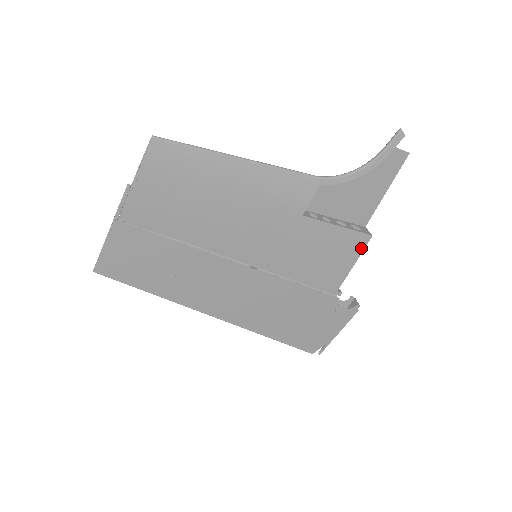
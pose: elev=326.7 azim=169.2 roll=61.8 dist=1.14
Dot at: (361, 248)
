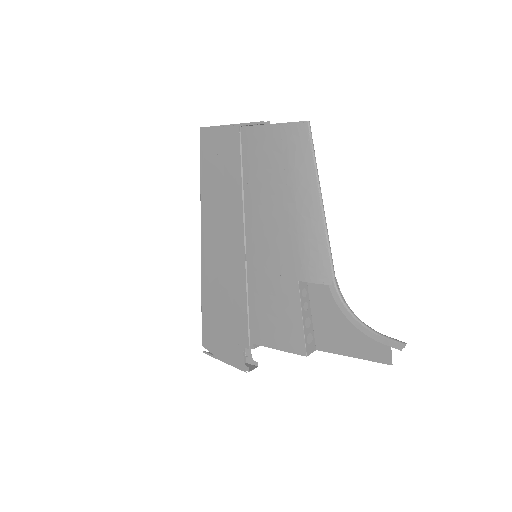
Dot at: (293, 350)
